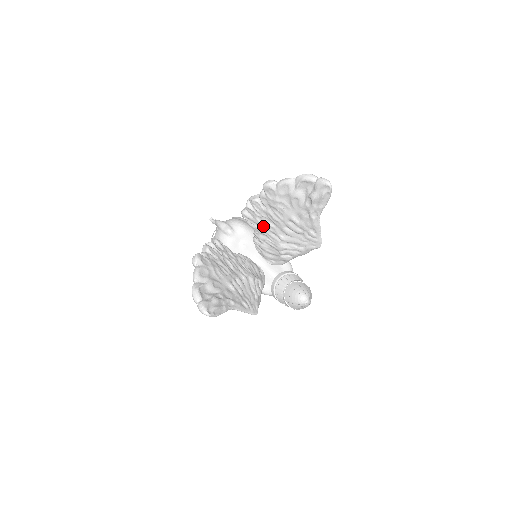
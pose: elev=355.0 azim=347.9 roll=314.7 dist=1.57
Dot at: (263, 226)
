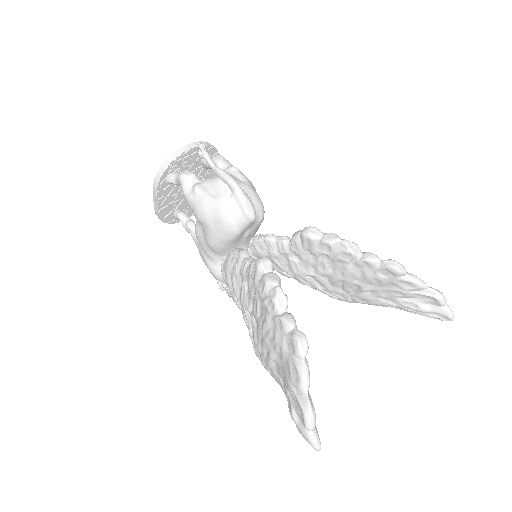
Dot at: (314, 258)
